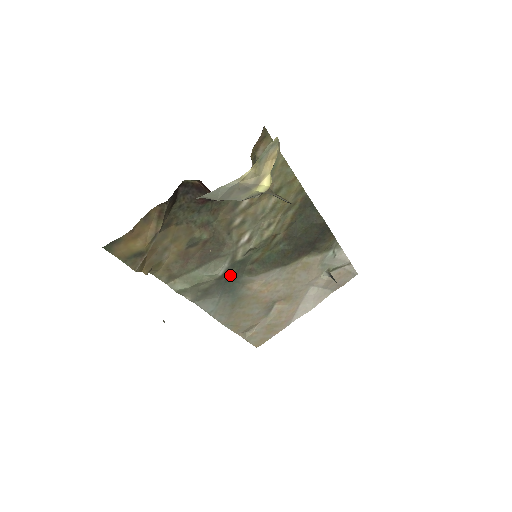
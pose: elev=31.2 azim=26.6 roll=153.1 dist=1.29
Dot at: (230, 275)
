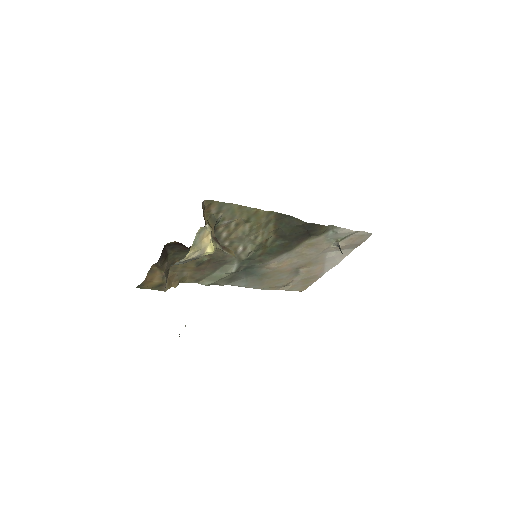
Dot at: (244, 267)
